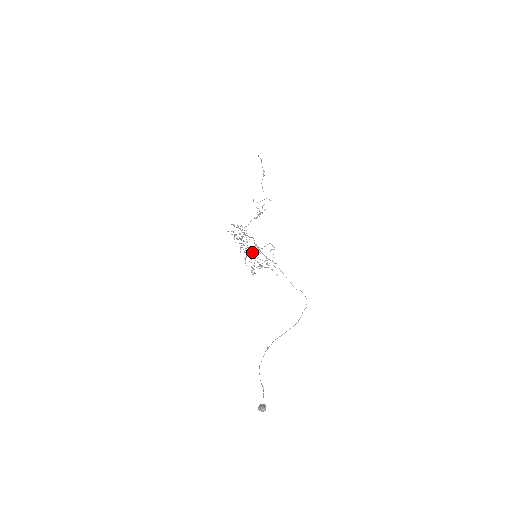
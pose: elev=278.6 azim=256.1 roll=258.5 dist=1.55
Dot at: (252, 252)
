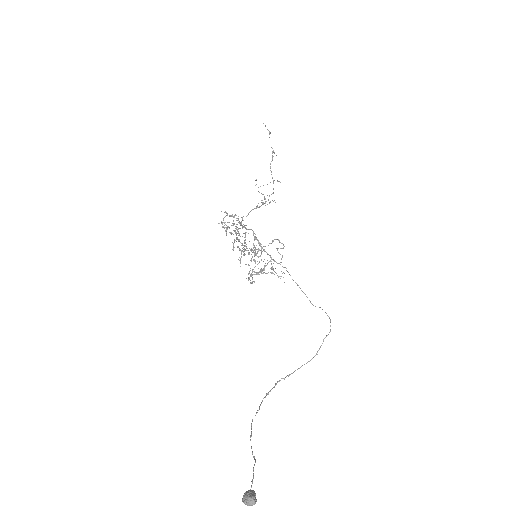
Dot at: (250, 249)
